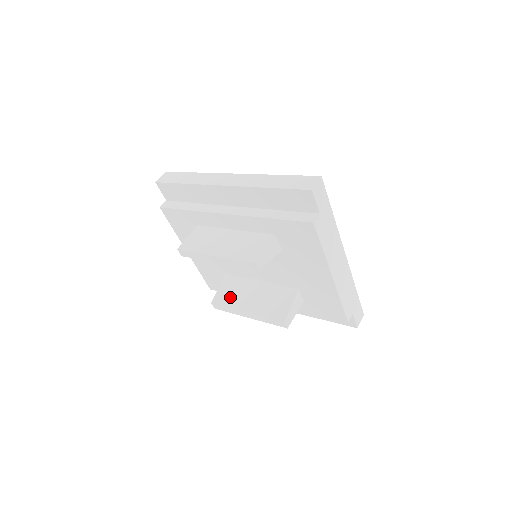
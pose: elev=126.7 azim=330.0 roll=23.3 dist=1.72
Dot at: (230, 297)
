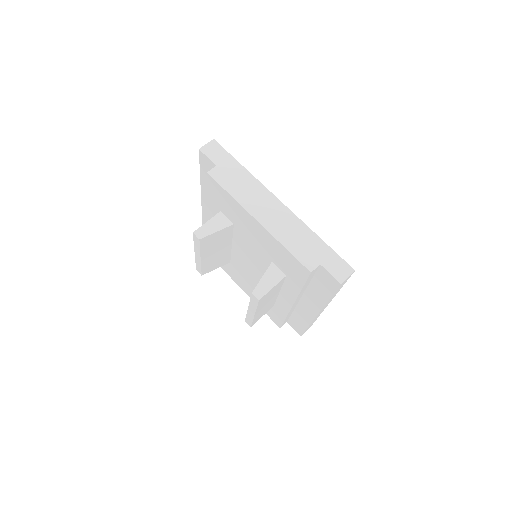
Dot at: occluded
